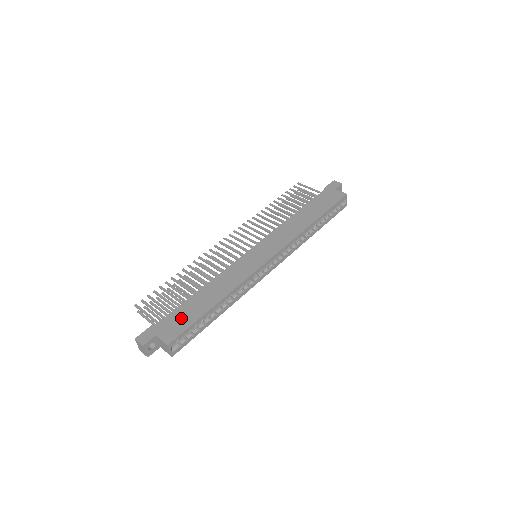
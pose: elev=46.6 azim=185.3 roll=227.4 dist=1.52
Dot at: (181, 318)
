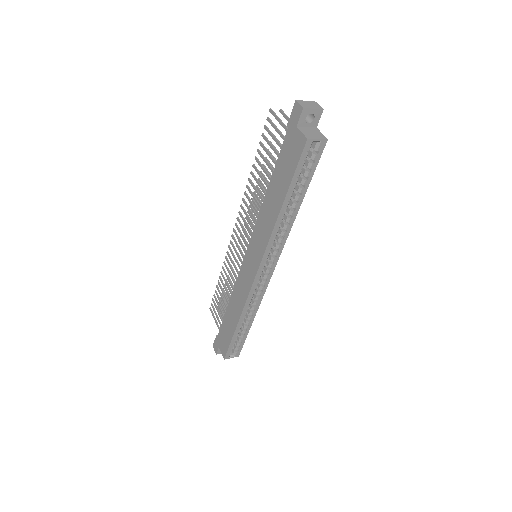
Dot at: (225, 335)
